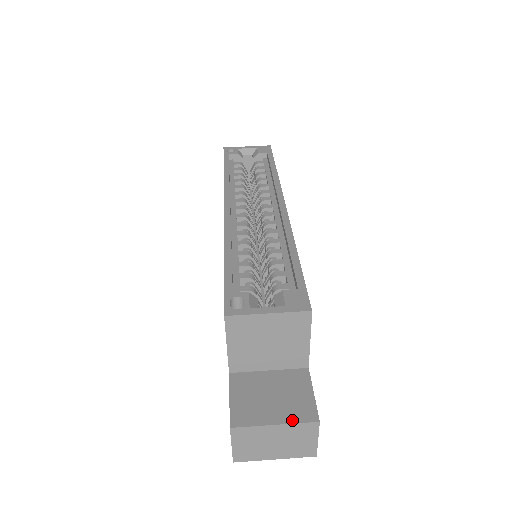
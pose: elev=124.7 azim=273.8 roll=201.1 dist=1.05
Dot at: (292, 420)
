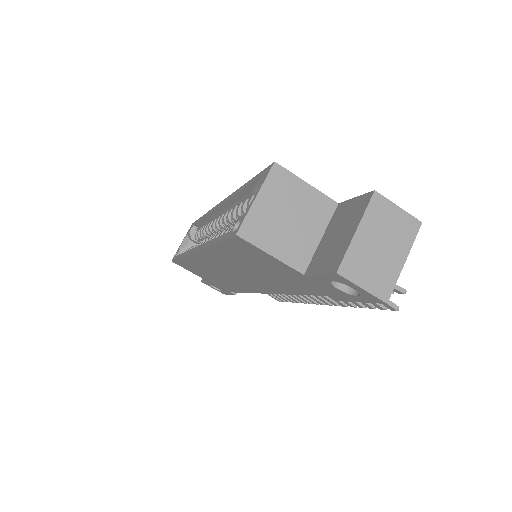
Dot at: (361, 215)
